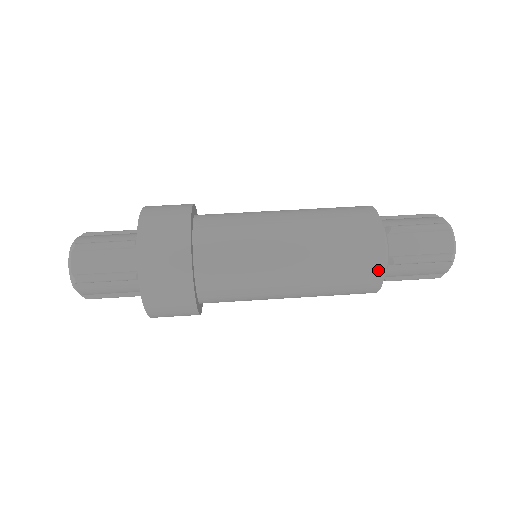
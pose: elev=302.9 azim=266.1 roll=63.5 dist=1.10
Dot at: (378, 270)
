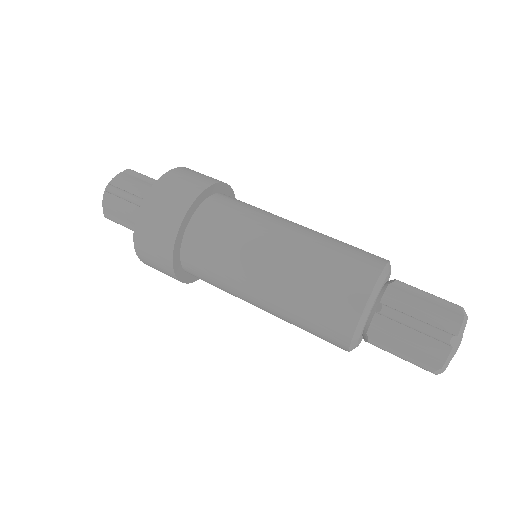
Dot at: (358, 300)
